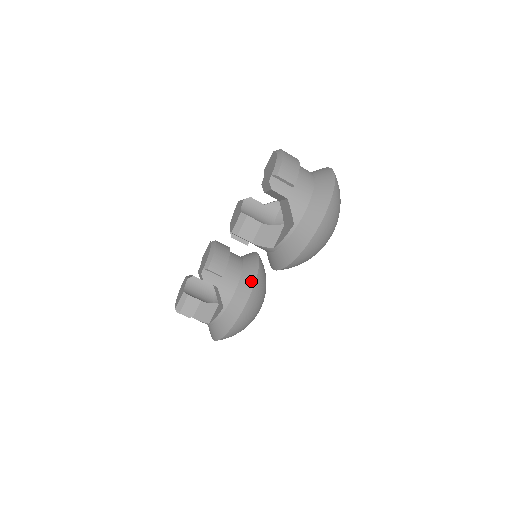
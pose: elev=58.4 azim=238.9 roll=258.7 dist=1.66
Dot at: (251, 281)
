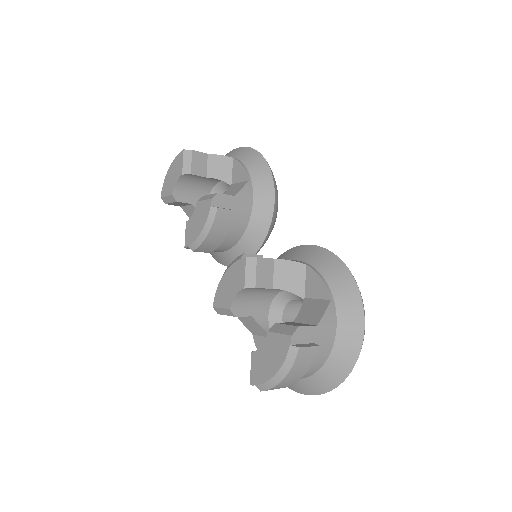
Dot at: occluded
